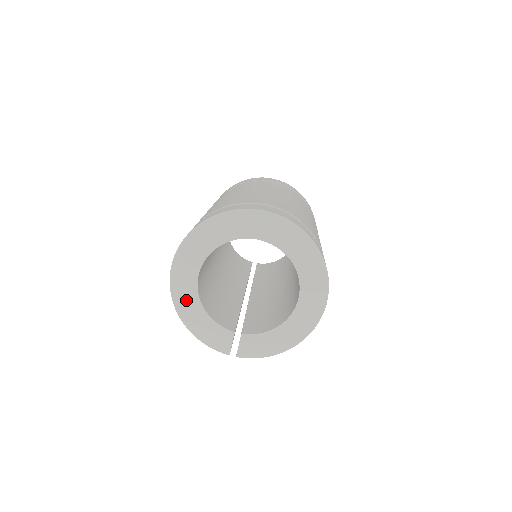
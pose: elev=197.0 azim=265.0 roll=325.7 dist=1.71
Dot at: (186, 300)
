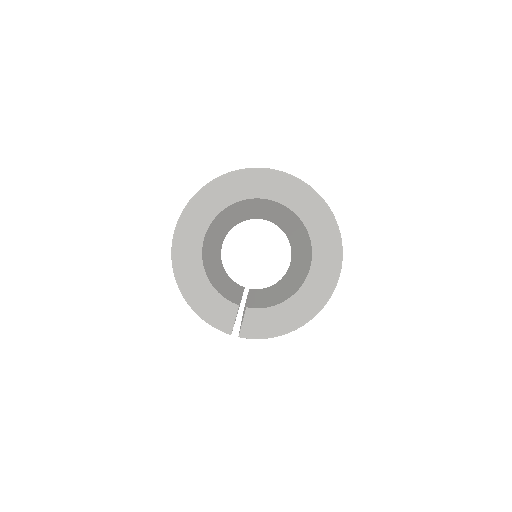
Dot at: (188, 266)
